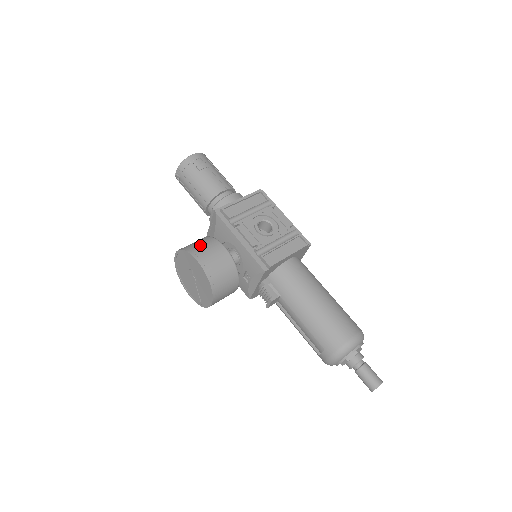
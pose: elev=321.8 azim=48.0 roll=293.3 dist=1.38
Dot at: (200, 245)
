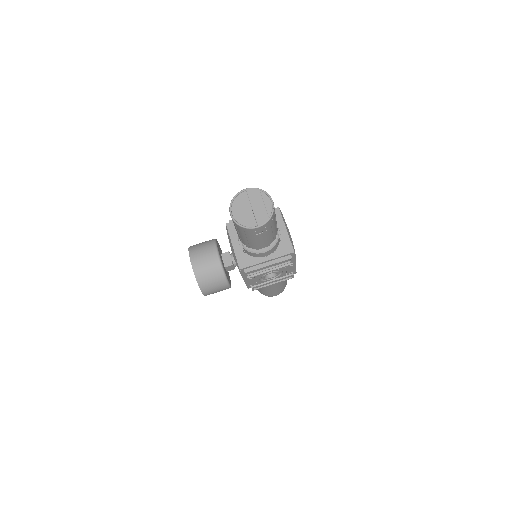
Dot at: (212, 285)
